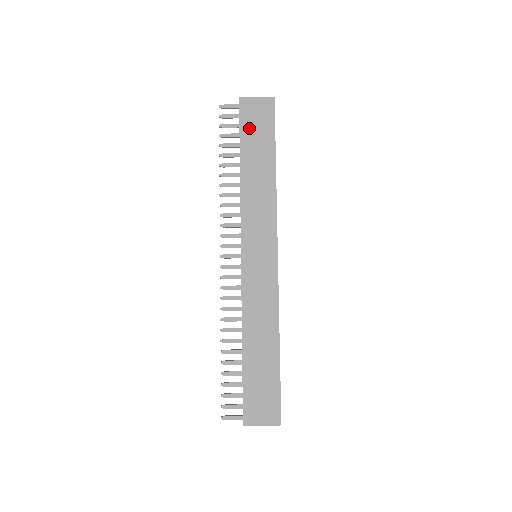
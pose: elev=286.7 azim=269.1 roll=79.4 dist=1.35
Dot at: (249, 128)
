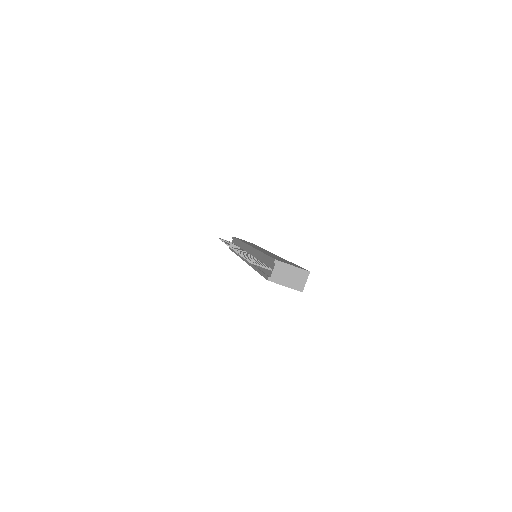
Dot at: occluded
